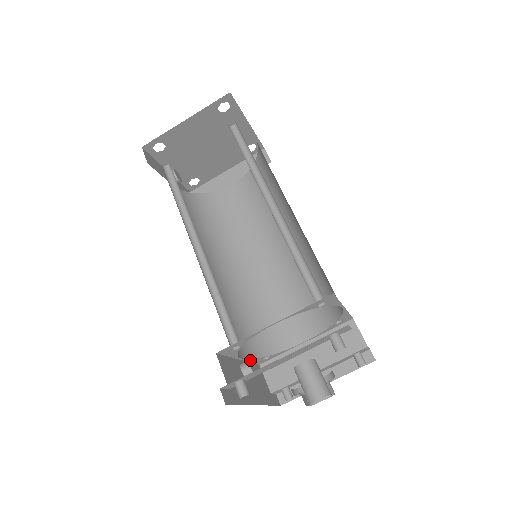
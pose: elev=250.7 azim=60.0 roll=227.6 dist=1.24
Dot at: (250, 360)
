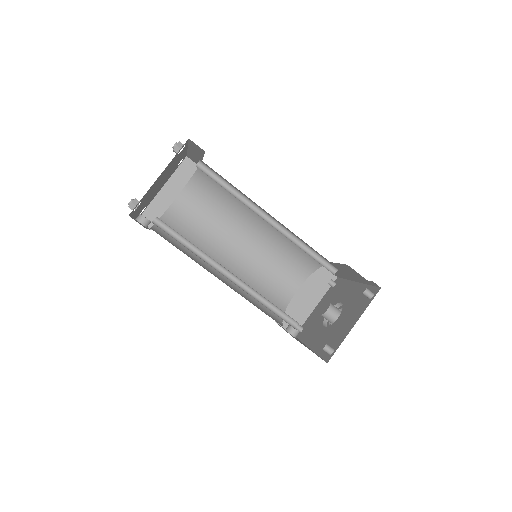
Dot at: occluded
